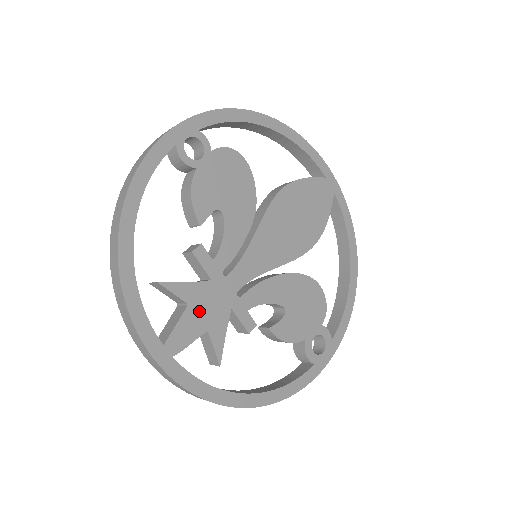
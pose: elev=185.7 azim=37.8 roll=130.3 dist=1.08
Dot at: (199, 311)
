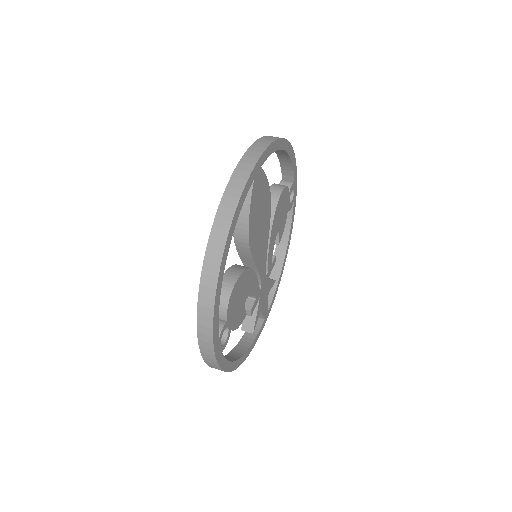
Dot at: (264, 302)
